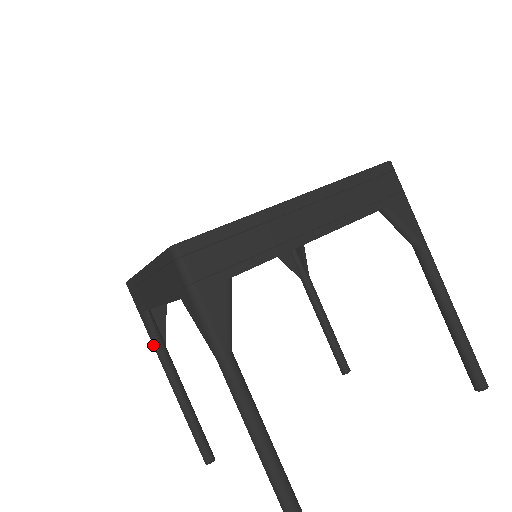
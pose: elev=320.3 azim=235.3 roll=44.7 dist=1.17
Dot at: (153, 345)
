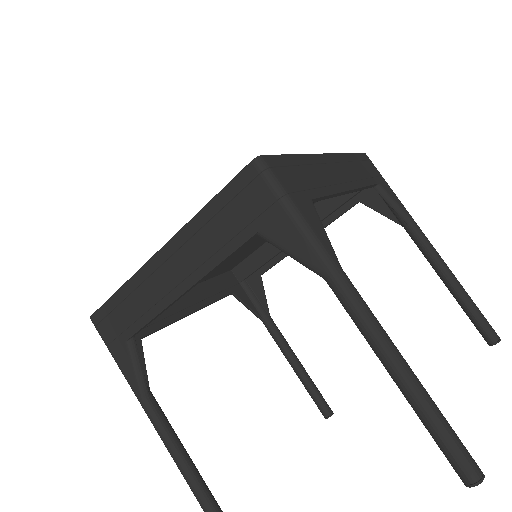
Dot at: (136, 392)
